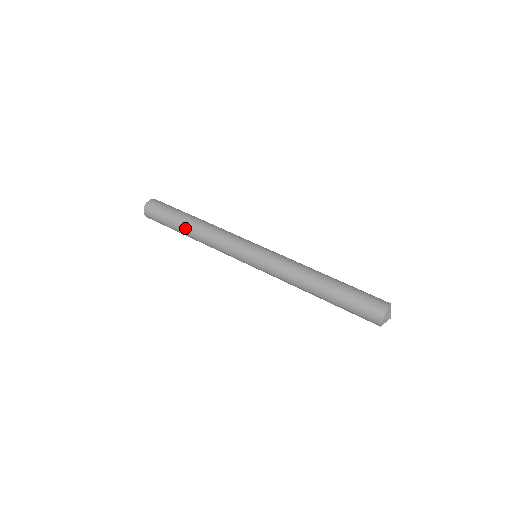
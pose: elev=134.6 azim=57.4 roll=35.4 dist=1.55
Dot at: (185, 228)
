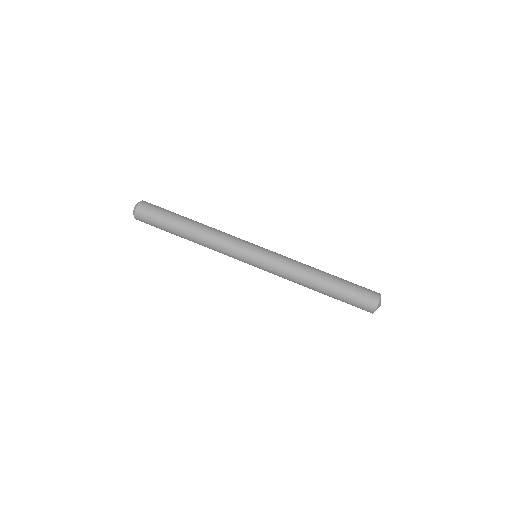
Dot at: occluded
